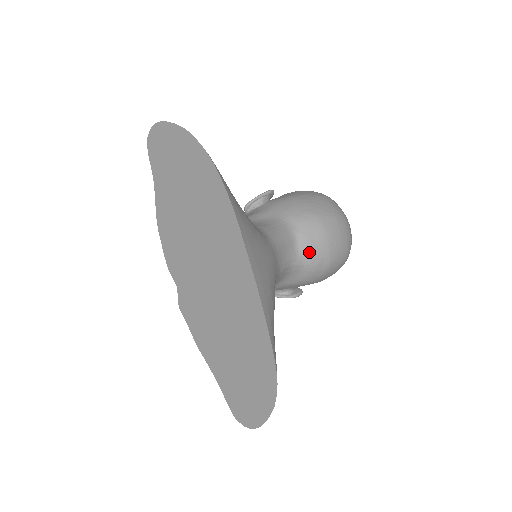
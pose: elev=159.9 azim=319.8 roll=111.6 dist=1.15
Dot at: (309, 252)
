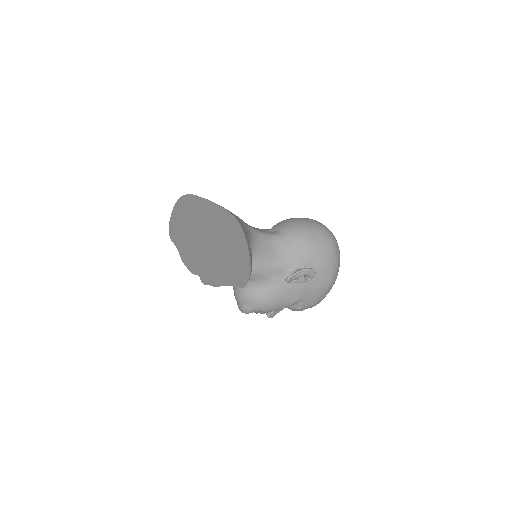
Dot at: (283, 228)
